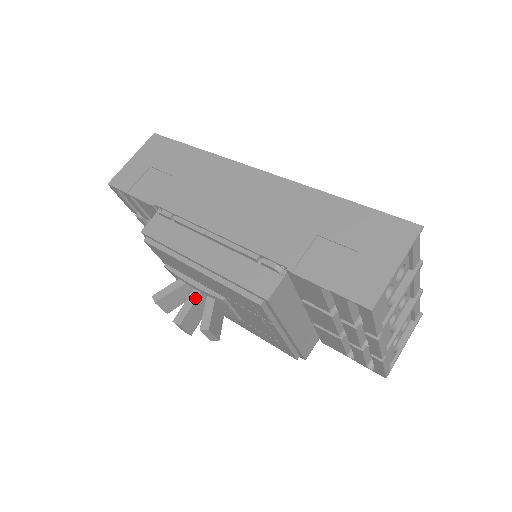
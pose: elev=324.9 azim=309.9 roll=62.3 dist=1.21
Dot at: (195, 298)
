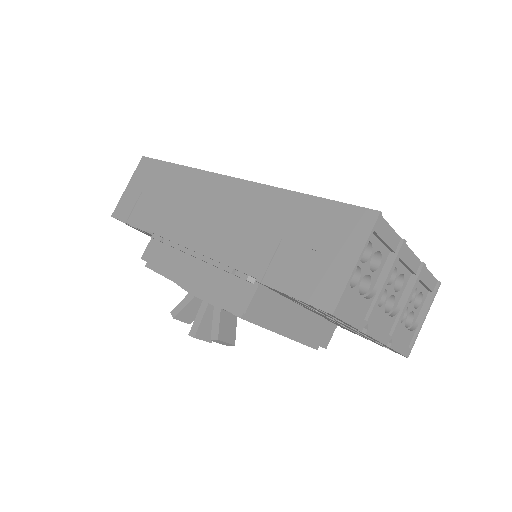
Dot at: (204, 309)
